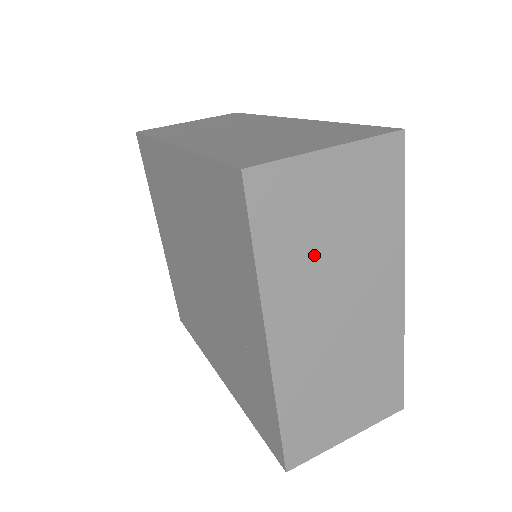
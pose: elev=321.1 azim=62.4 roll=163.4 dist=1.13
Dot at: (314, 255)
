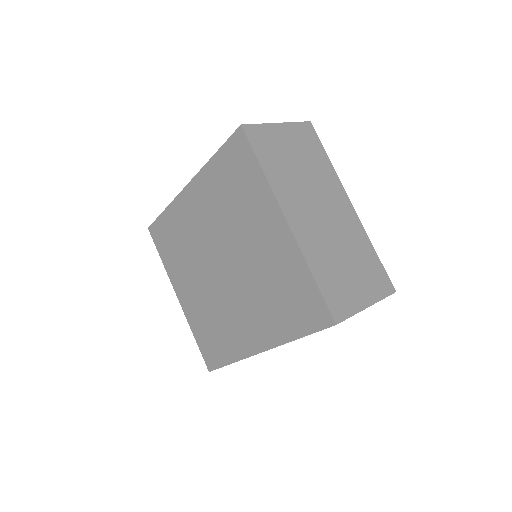
Dot at: (292, 173)
